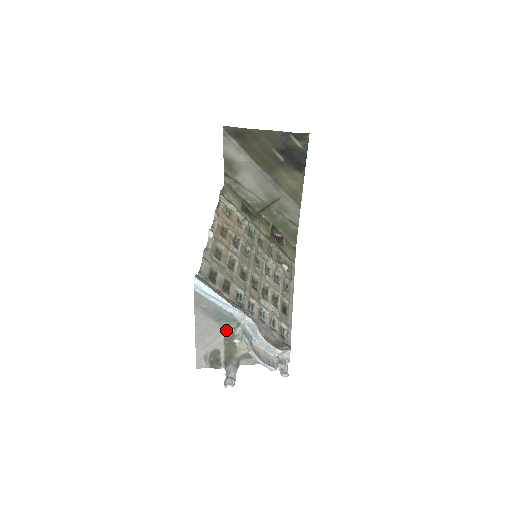
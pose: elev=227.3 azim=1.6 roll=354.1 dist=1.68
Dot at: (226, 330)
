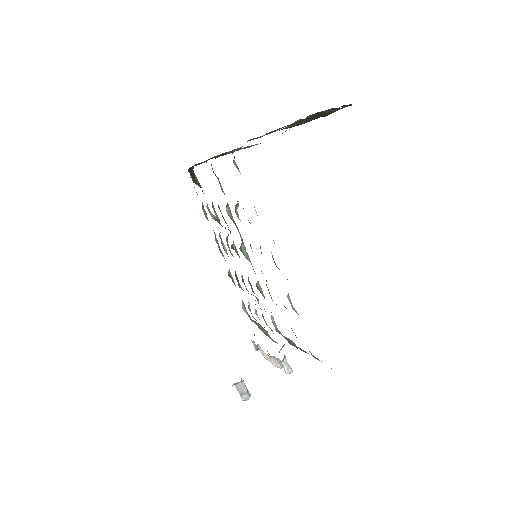
Dot at: occluded
